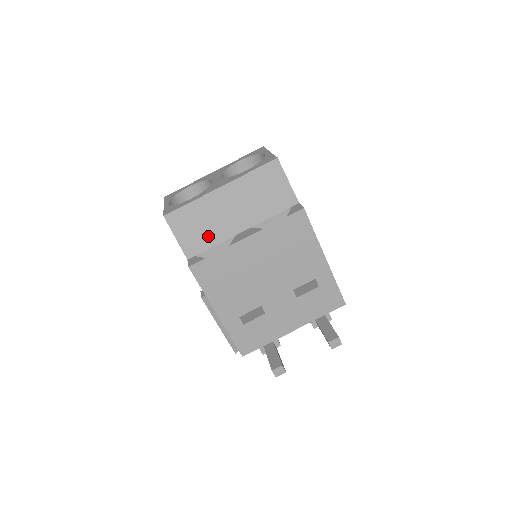
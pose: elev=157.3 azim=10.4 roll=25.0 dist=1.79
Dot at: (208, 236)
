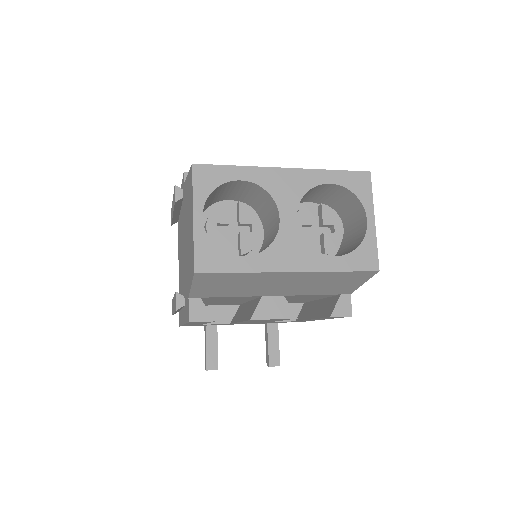
Dot at: (232, 292)
